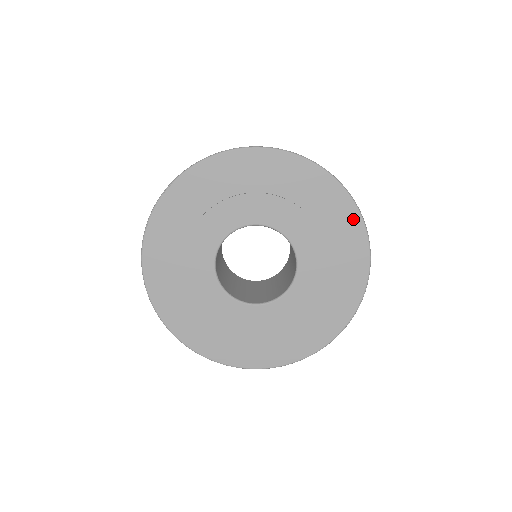
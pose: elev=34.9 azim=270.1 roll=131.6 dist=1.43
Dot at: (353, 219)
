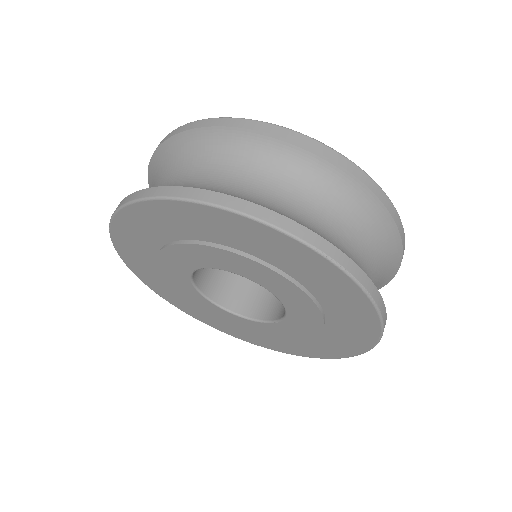
Dot at: (342, 281)
